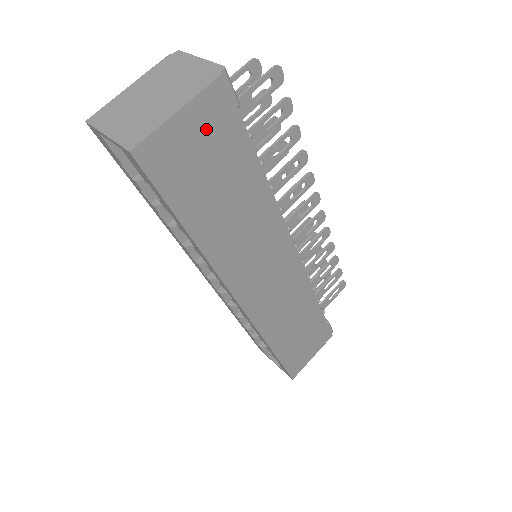
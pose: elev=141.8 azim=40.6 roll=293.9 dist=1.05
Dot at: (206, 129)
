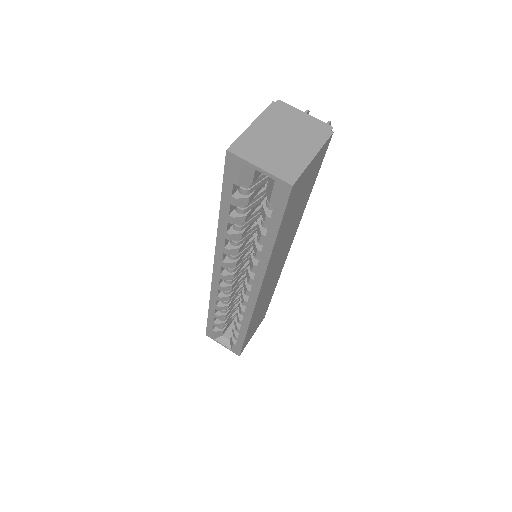
Dot at: (313, 169)
